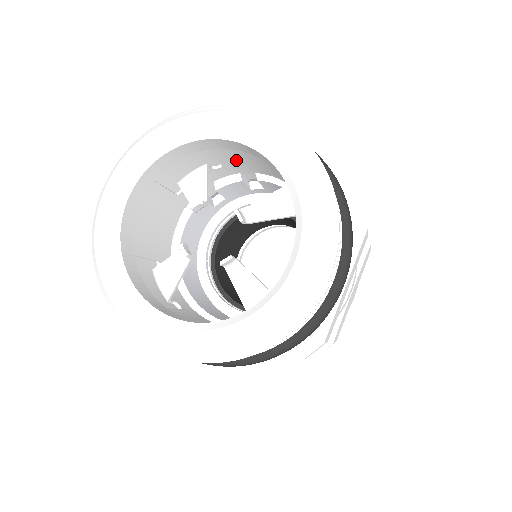
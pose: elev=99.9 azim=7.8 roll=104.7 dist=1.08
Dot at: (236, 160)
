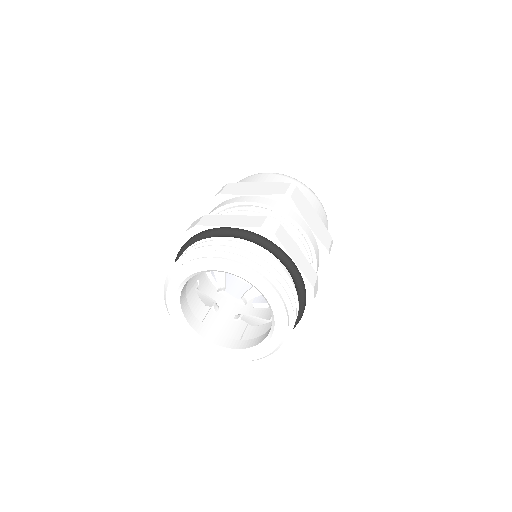
Dot at: occluded
